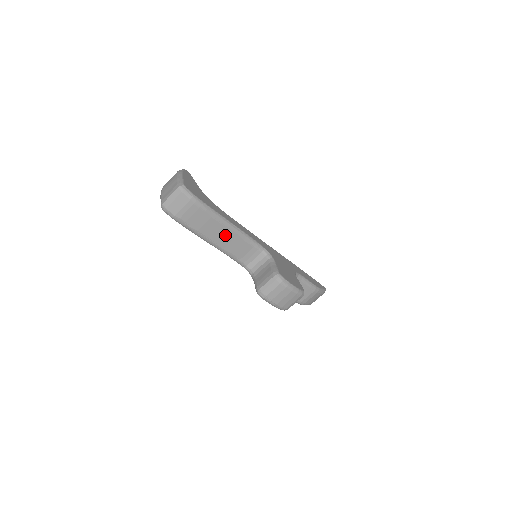
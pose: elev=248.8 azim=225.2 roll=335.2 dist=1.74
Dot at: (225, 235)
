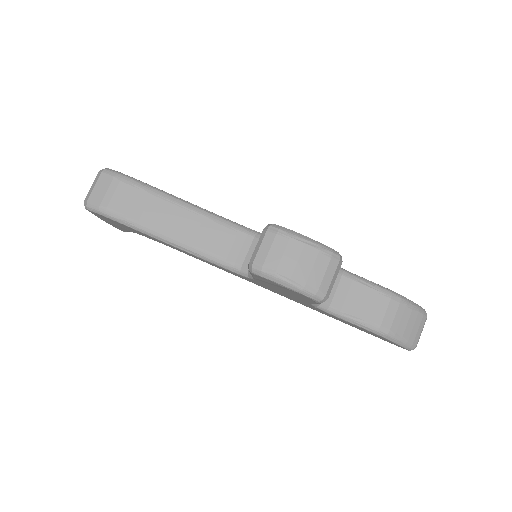
Dot at: (184, 221)
